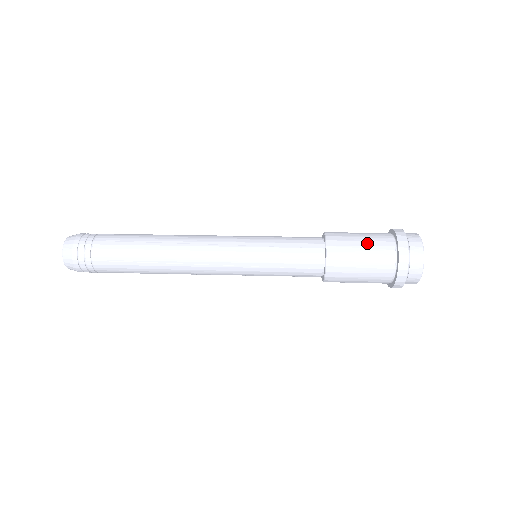
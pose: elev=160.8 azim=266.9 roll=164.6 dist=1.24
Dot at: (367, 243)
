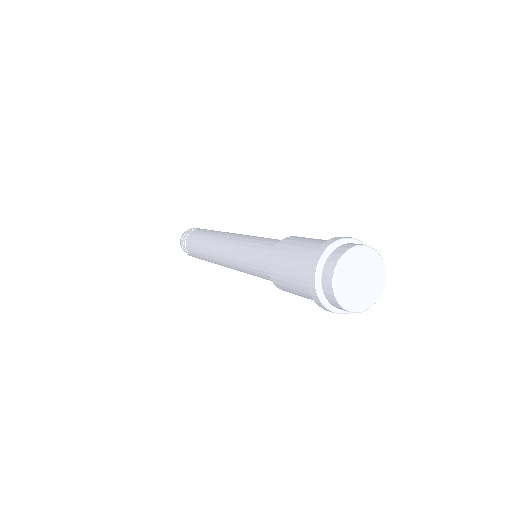
Dot at: (292, 264)
